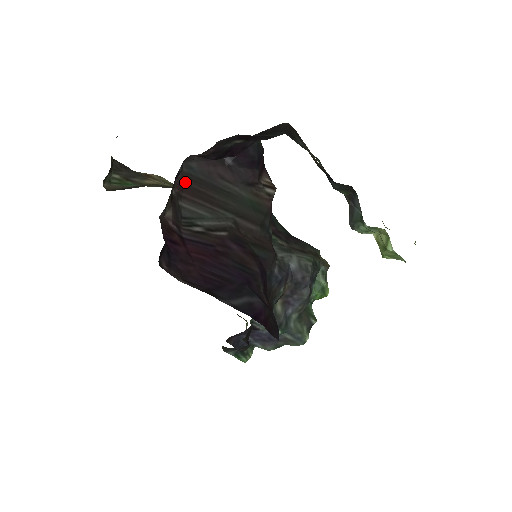
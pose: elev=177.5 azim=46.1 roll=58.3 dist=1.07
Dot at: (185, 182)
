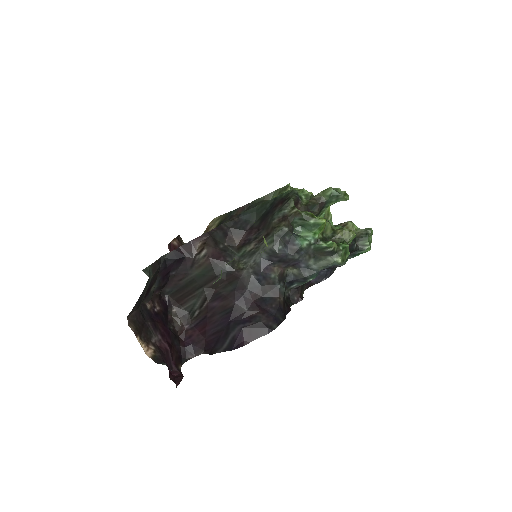
Dot at: (174, 299)
